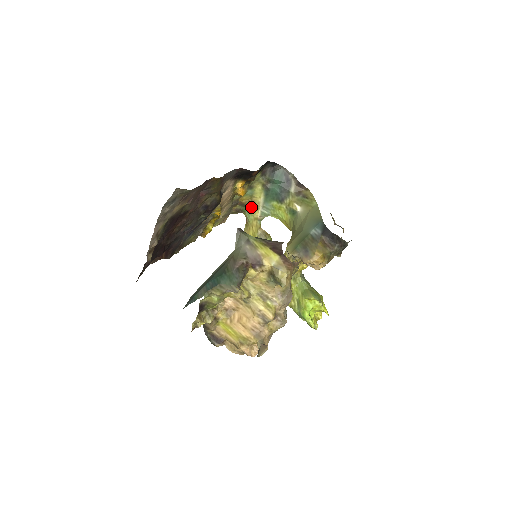
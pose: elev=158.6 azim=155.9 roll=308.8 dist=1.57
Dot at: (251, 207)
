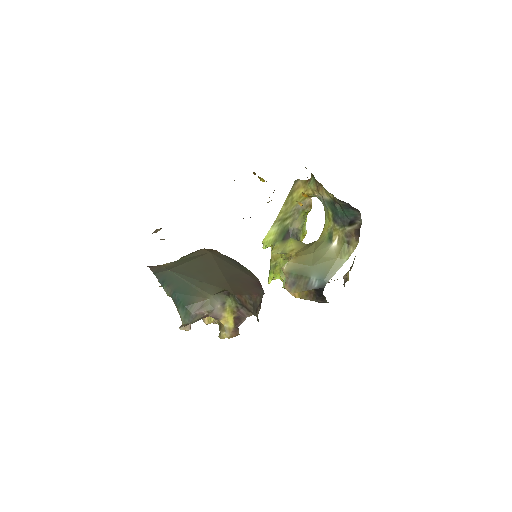
Dot at: (317, 185)
